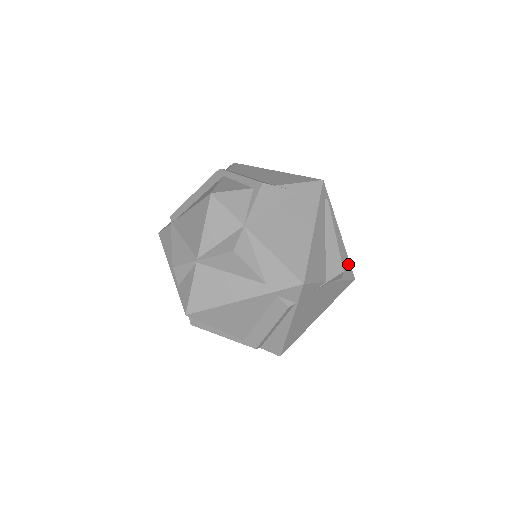
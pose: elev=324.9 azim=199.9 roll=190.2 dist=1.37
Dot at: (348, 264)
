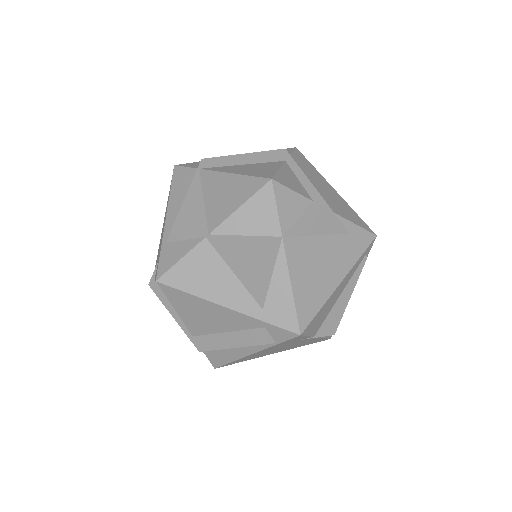
Dot at: occluded
